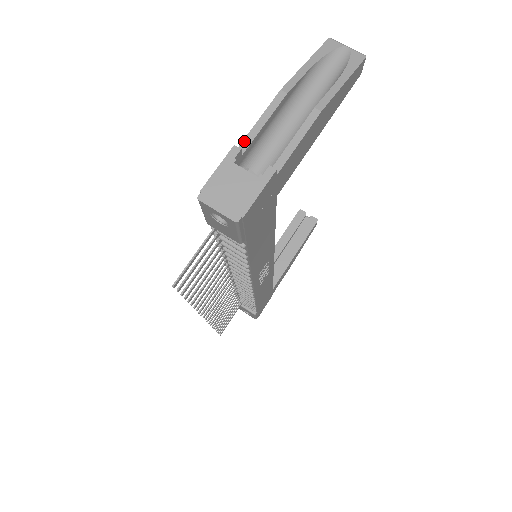
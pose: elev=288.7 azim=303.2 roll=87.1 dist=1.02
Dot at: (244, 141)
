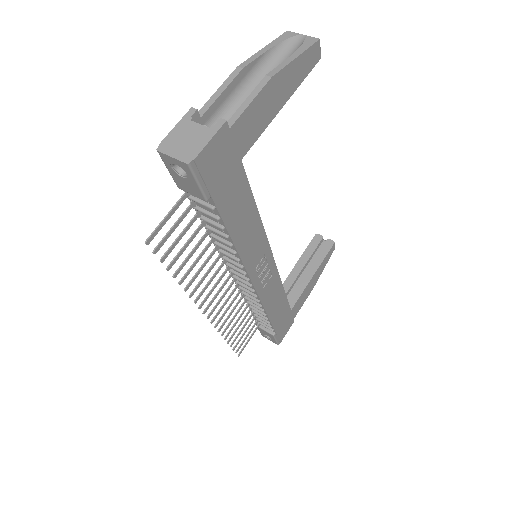
Dot at: (203, 107)
